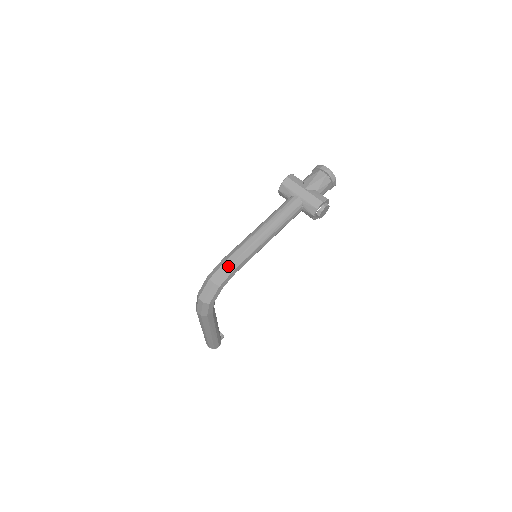
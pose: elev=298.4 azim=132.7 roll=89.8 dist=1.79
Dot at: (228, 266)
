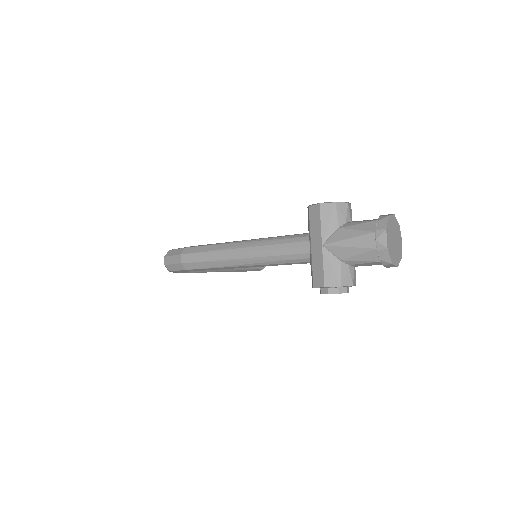
Dot at: (179, 262)
